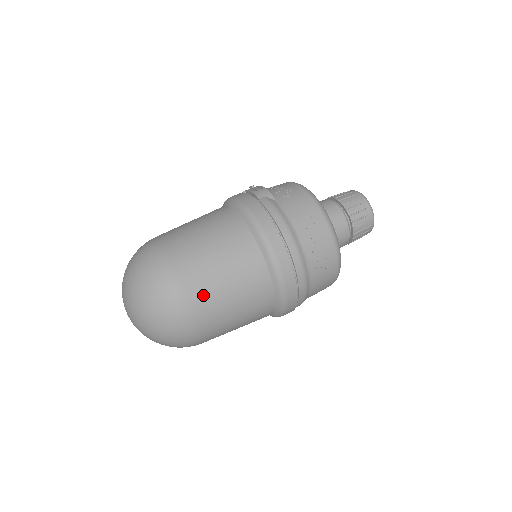
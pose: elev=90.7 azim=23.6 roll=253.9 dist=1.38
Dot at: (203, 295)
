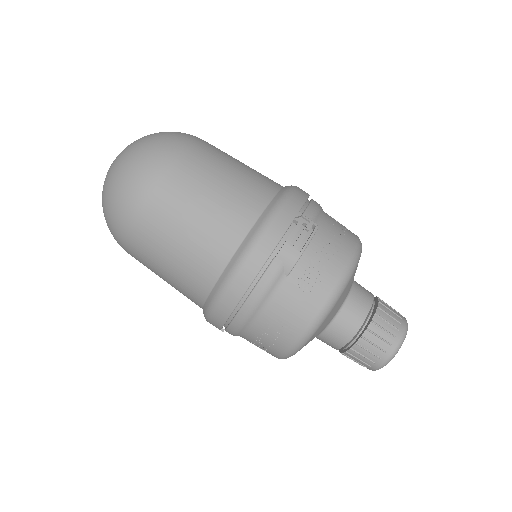
Dot at: (140, 254)
